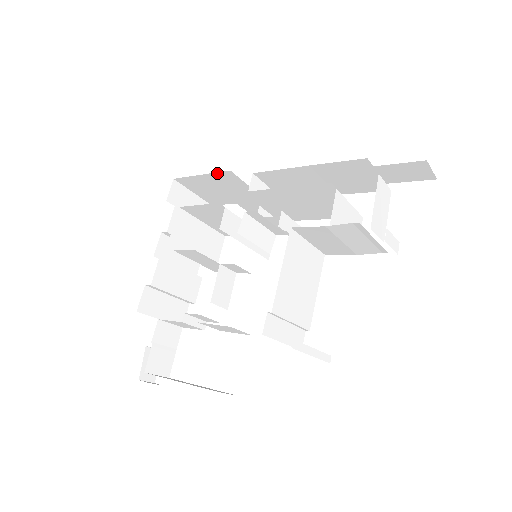
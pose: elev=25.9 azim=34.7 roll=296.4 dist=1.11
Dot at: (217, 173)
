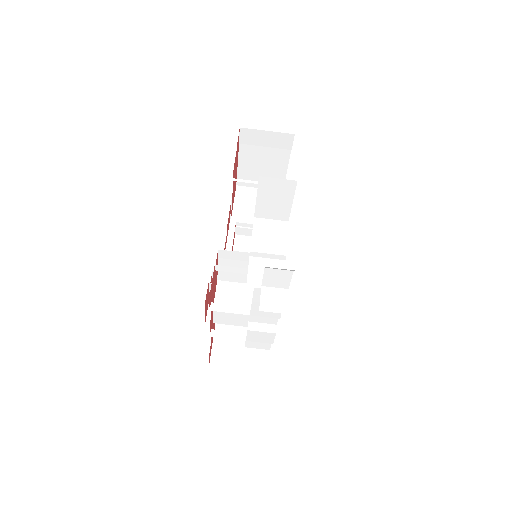
Dot at: occluded
